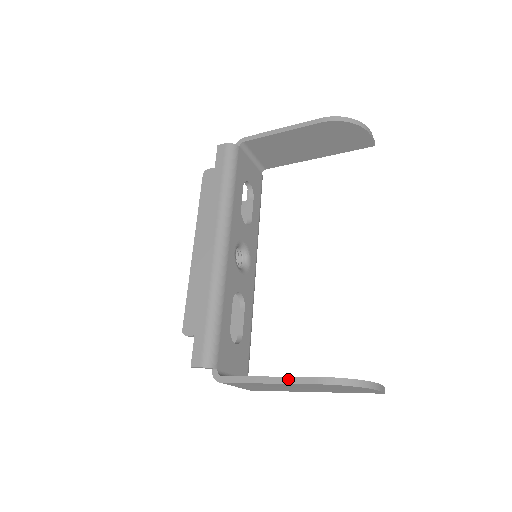
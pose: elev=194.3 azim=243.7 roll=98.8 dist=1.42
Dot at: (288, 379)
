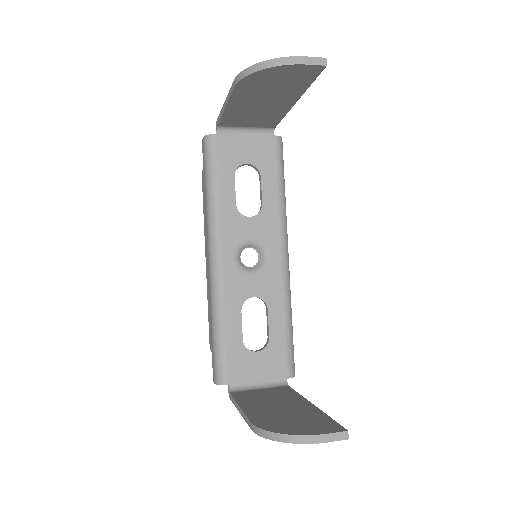
Dot at: (244, 415)
